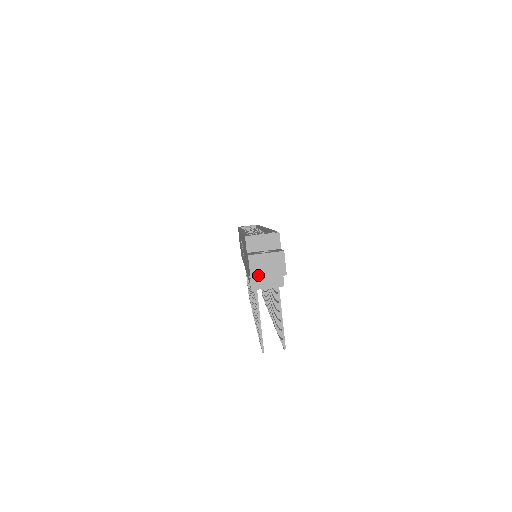
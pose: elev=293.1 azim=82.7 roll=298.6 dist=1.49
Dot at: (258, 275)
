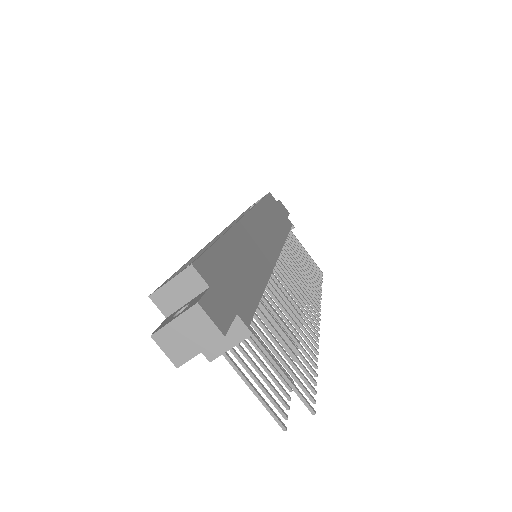
Dot at: (183, 357)
